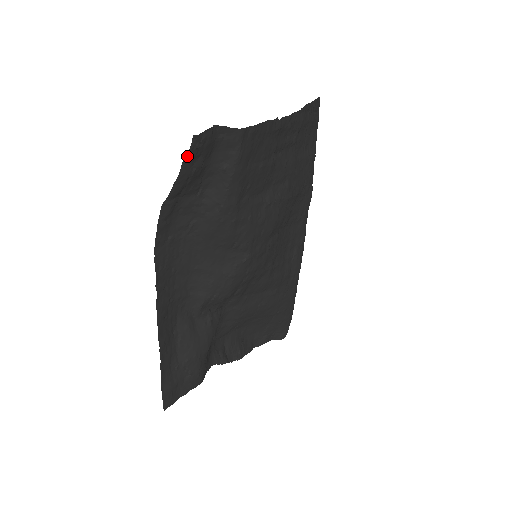
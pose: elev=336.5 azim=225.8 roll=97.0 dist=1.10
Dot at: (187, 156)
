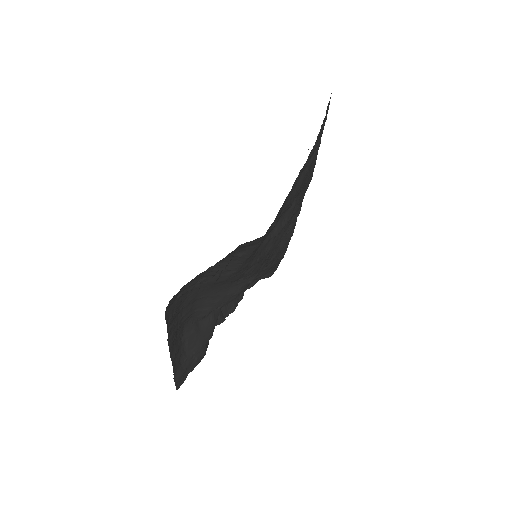
Dot at: occluded
